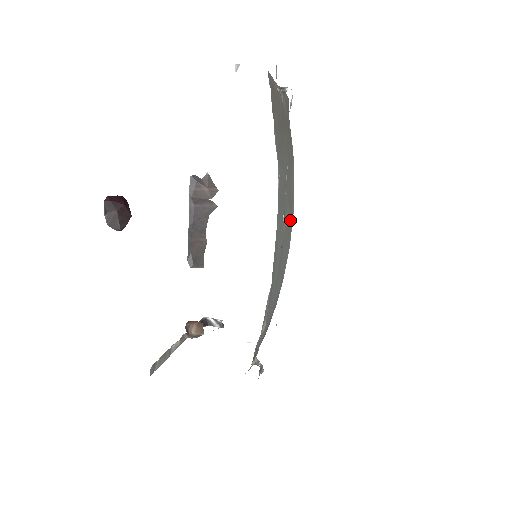
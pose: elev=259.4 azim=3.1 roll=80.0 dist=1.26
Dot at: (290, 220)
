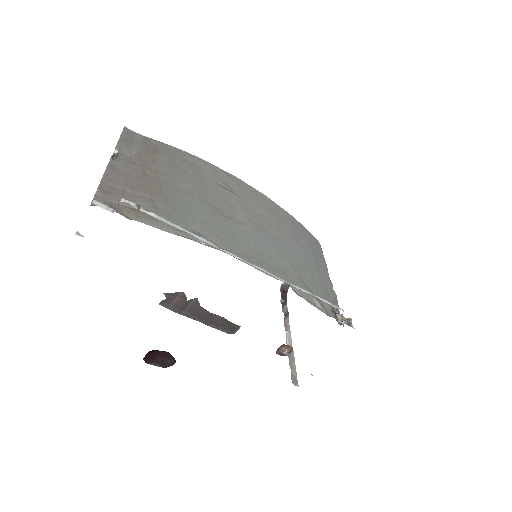
Dot at: (242, 194)
